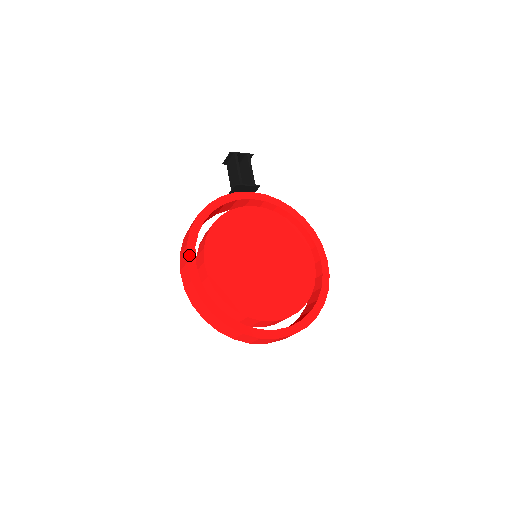
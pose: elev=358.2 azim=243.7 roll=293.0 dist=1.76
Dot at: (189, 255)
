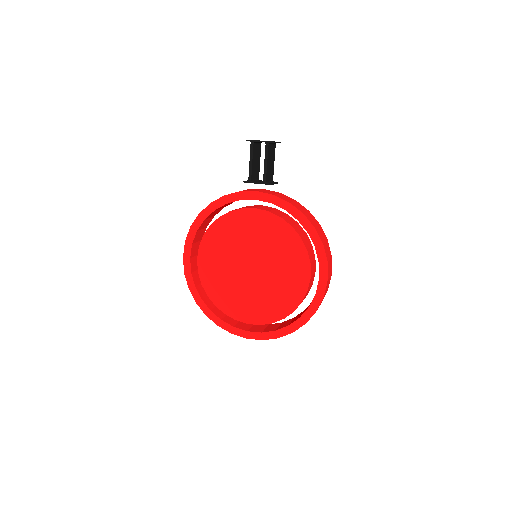
Dot at: (186, 251)
